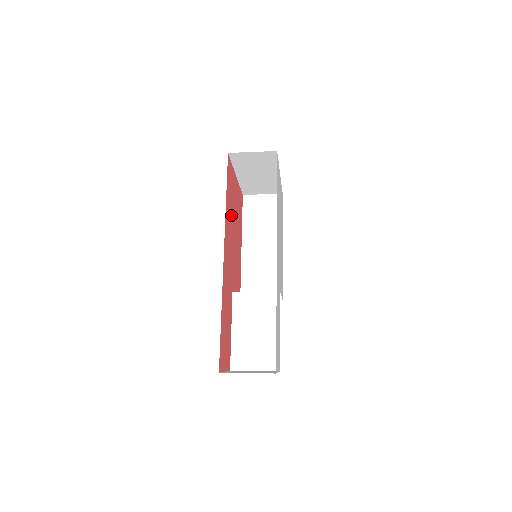
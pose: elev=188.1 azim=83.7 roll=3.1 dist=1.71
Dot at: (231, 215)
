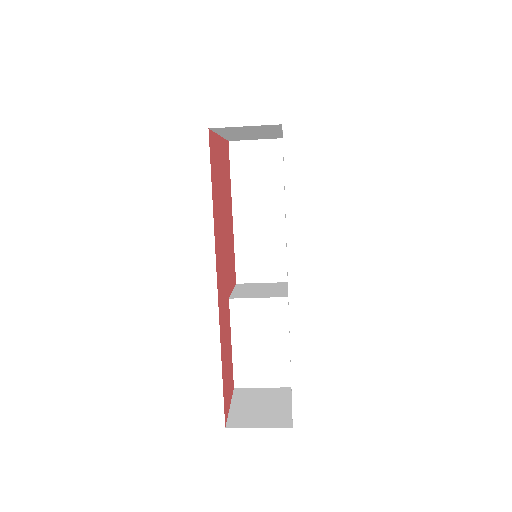
Dot at: (219, 207)
